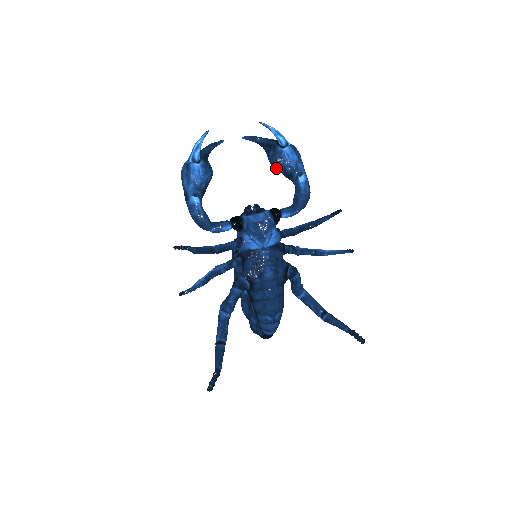
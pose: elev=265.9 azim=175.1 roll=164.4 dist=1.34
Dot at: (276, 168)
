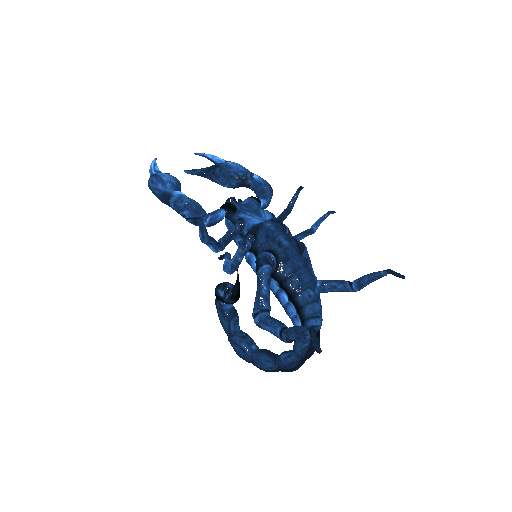
Dot at: (228, 179)
